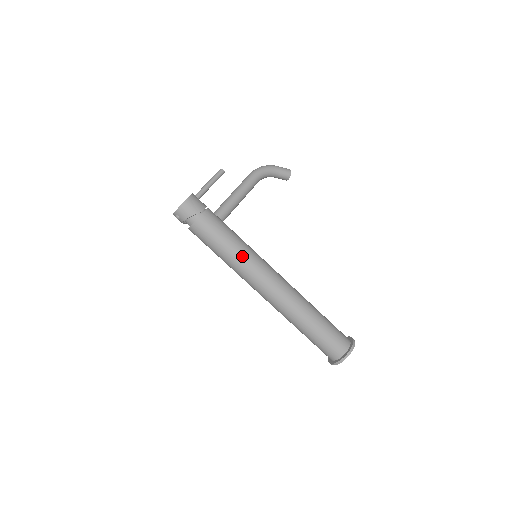
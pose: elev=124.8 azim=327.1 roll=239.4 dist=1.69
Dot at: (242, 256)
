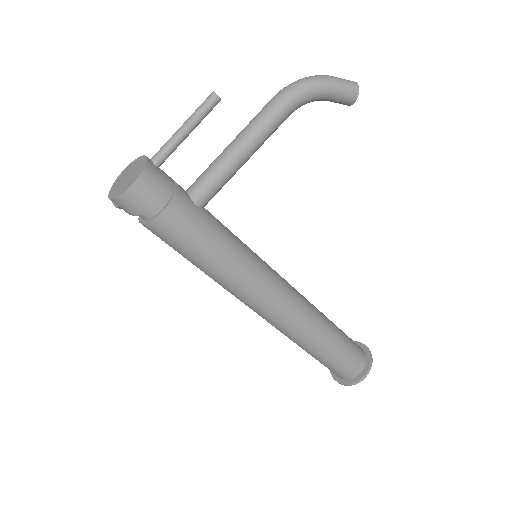
Dot at: (229, 276)
